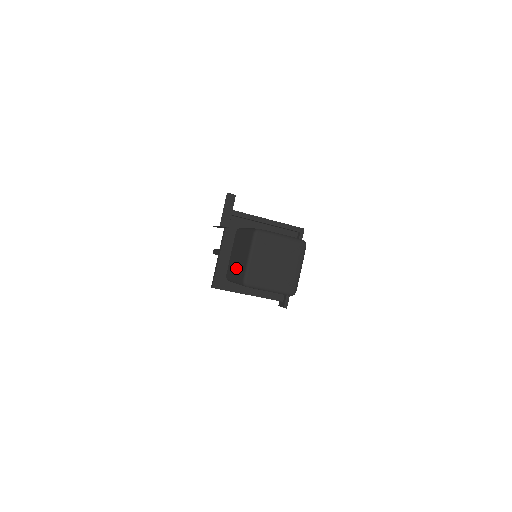
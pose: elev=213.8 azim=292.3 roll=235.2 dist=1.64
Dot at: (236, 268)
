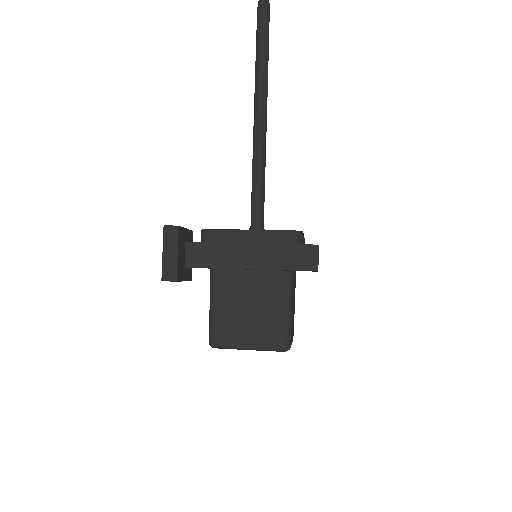
Dot at: occluded
